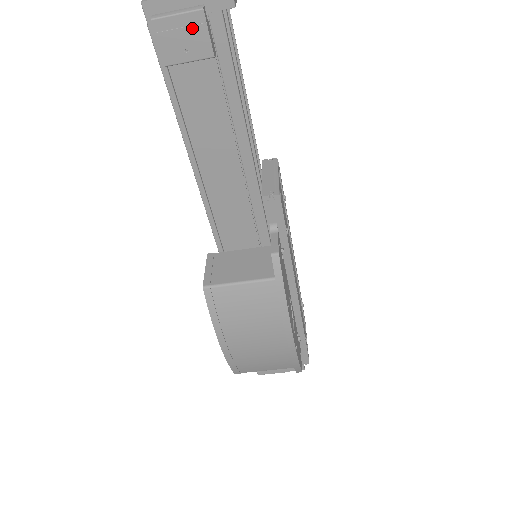
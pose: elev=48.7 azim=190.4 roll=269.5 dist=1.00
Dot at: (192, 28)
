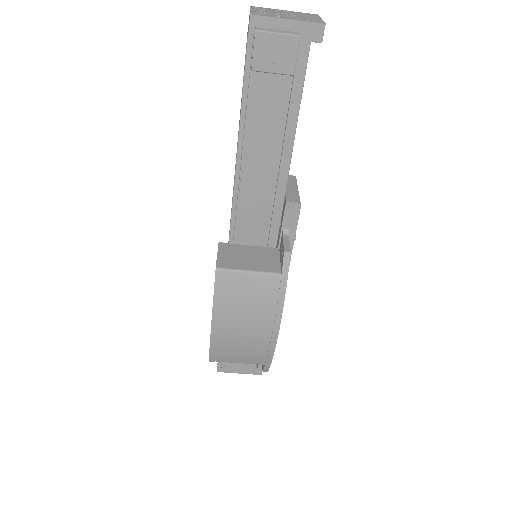
Dot at: (285, 47)
